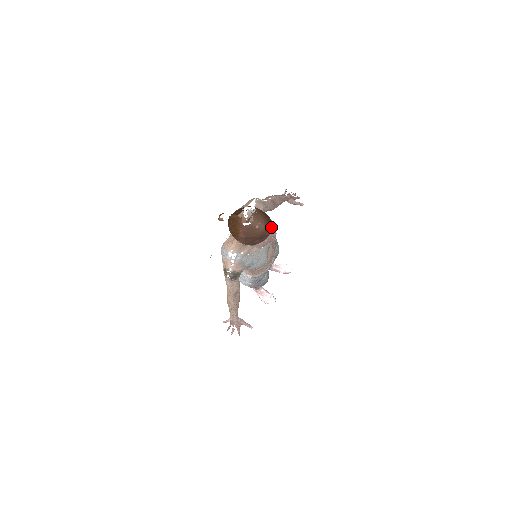
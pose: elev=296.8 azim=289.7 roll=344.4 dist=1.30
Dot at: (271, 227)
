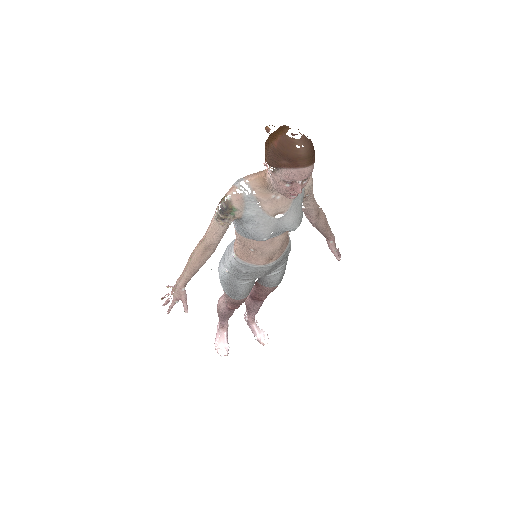
Dot at: (310, 163)
